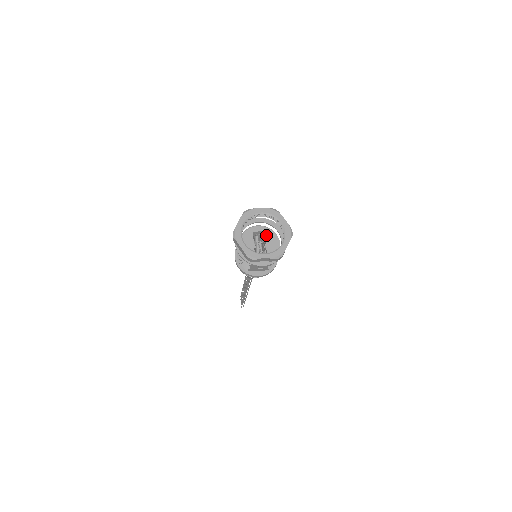
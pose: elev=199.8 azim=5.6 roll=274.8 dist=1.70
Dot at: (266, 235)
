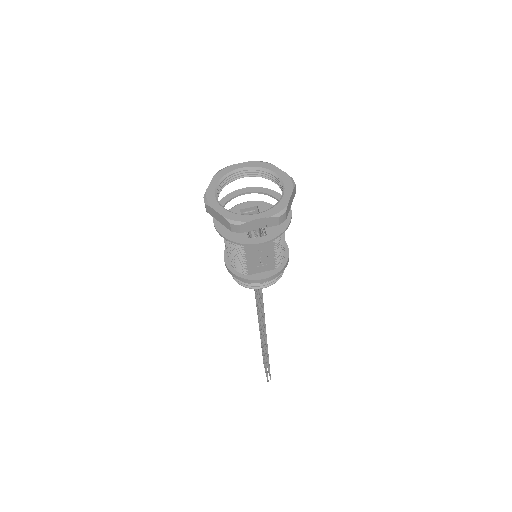
Dot at: (260, 210)
